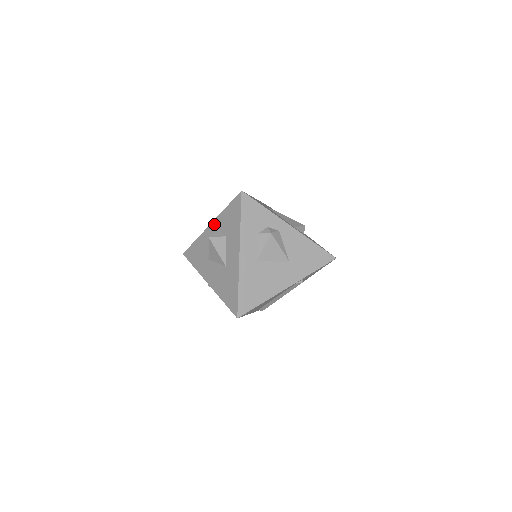
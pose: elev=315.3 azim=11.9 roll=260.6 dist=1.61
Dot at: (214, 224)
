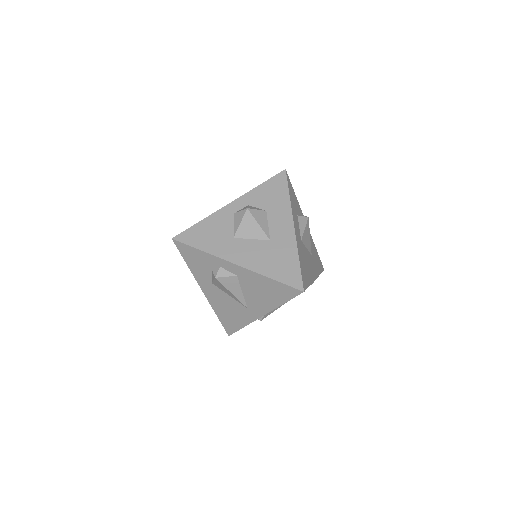
Dot at: (240, 201)
